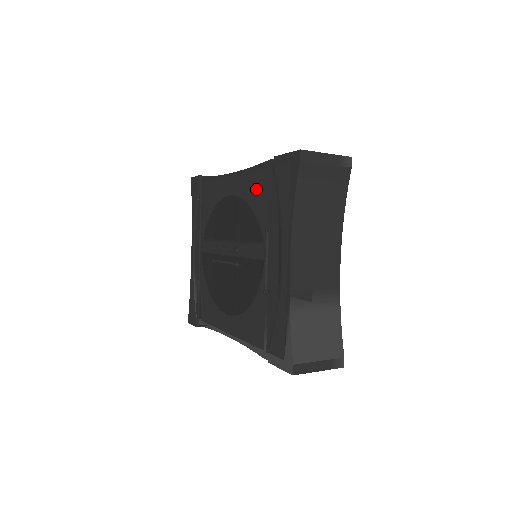
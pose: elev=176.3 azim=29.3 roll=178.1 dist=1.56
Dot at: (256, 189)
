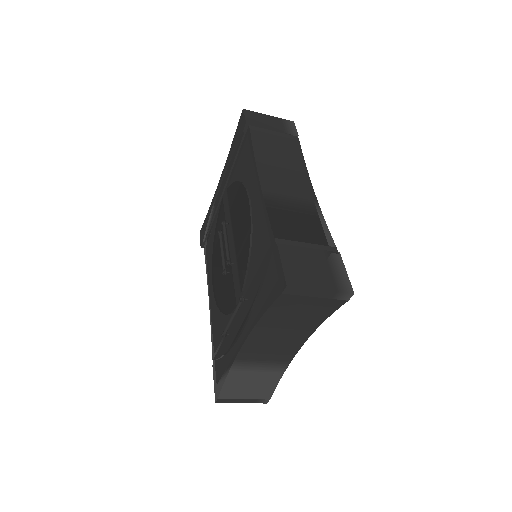
Dot at: (259, 238)
